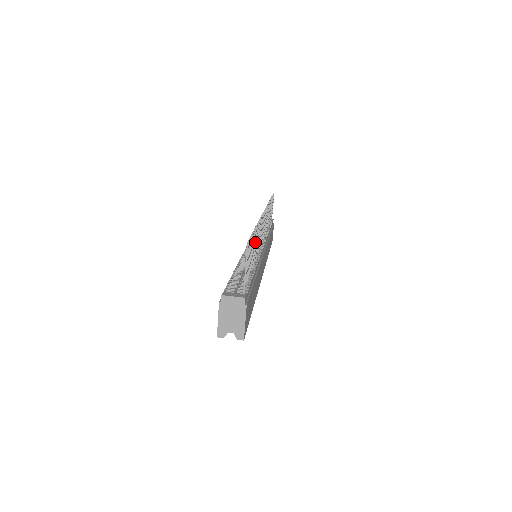
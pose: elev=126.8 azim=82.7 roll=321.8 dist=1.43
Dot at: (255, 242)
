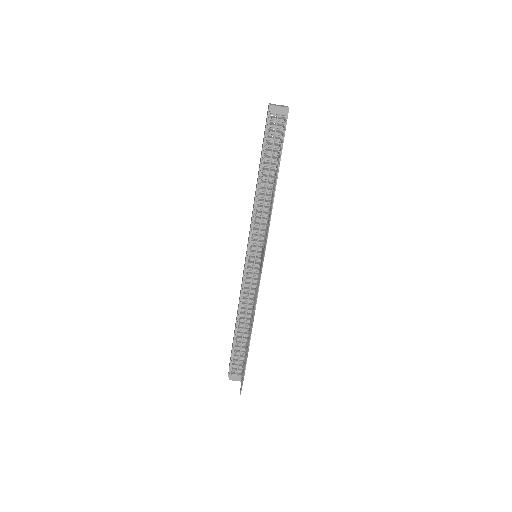
Dot at: occluded
